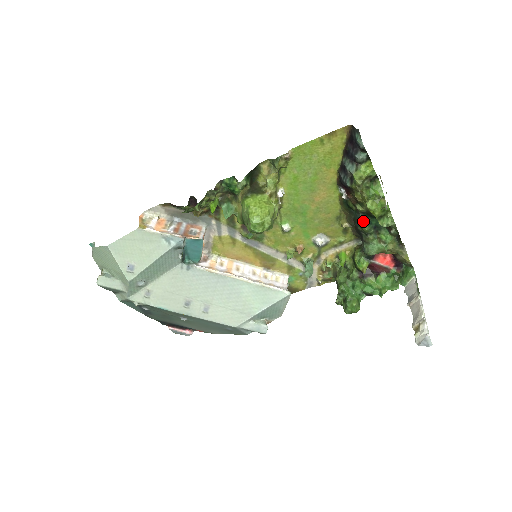
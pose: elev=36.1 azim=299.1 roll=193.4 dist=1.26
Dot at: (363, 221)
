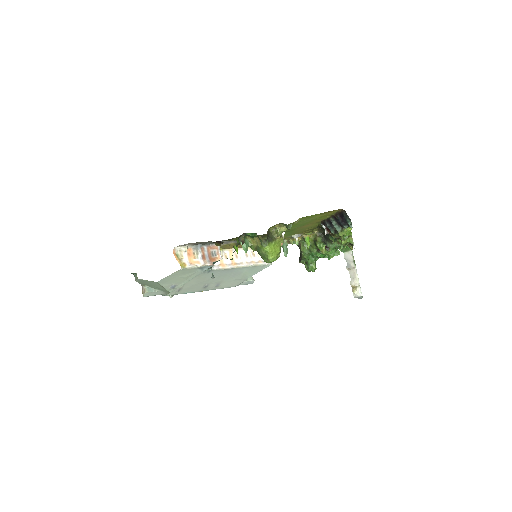
Dot at: (332, 237)
